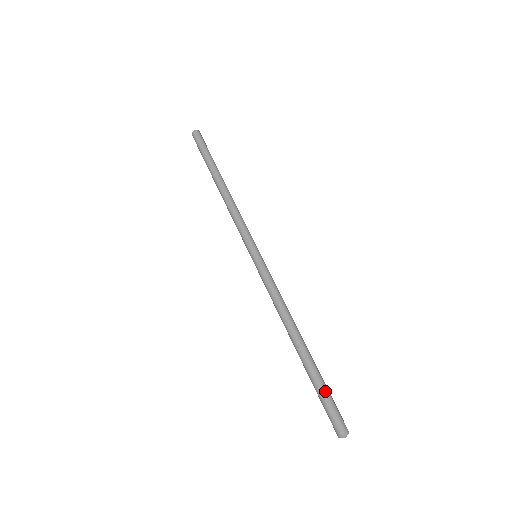
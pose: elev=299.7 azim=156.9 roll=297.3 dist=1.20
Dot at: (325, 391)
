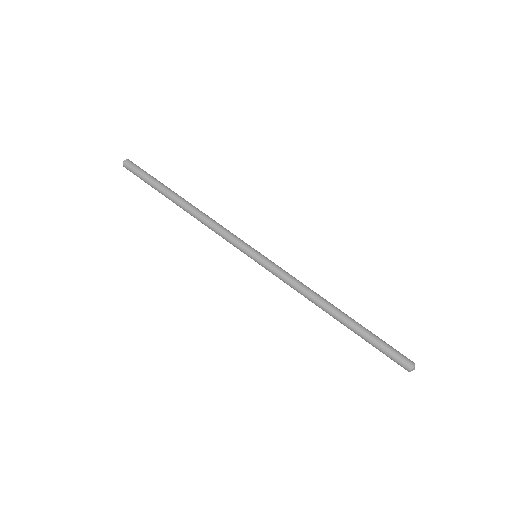
Dot at: (381, 341)
